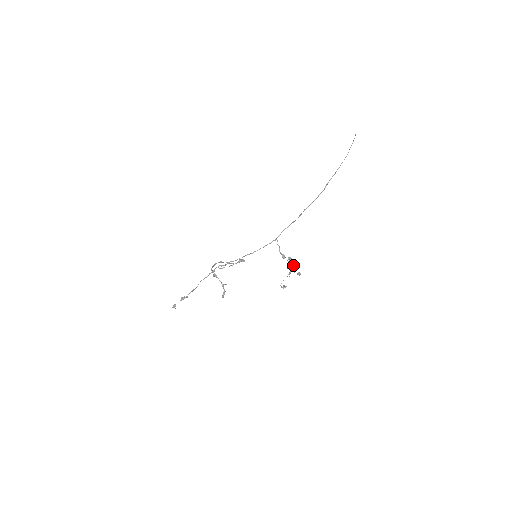
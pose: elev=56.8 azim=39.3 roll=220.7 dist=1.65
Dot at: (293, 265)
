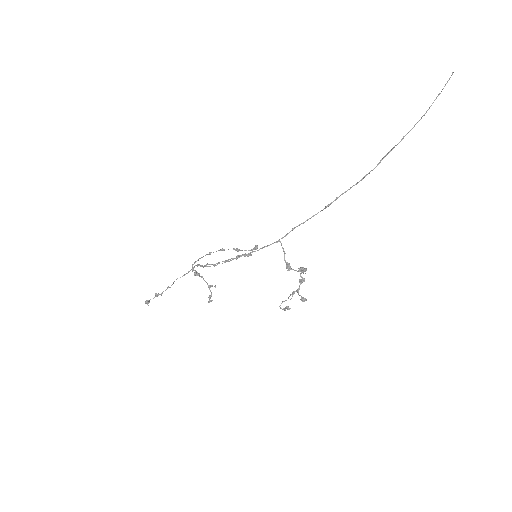
Dot at: occluded
